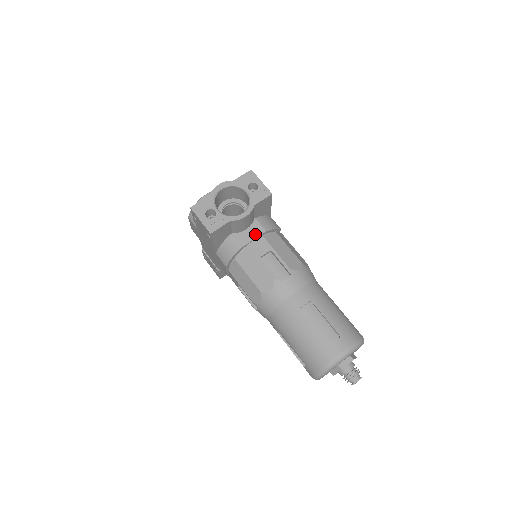
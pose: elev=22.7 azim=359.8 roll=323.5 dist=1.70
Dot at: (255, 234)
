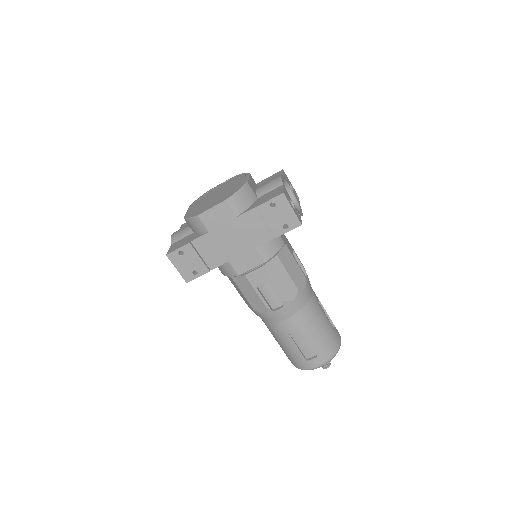
Dot at: occluded
